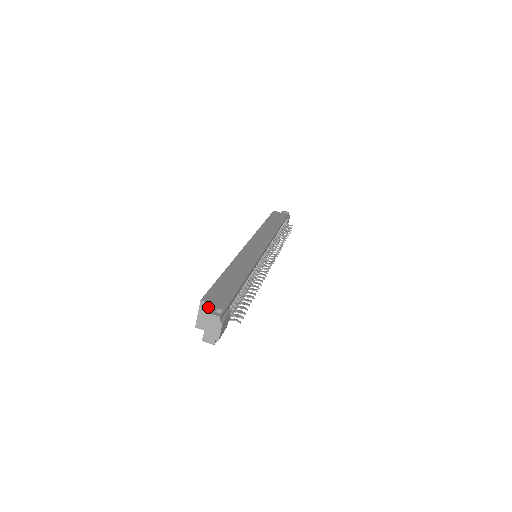
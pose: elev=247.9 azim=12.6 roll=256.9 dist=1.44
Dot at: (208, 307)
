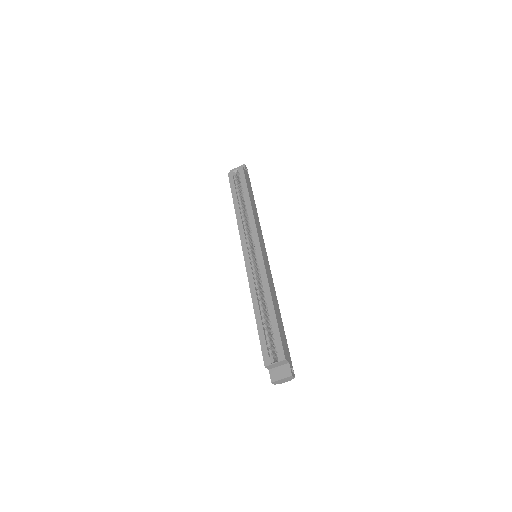
Dot at: (285, 363)
